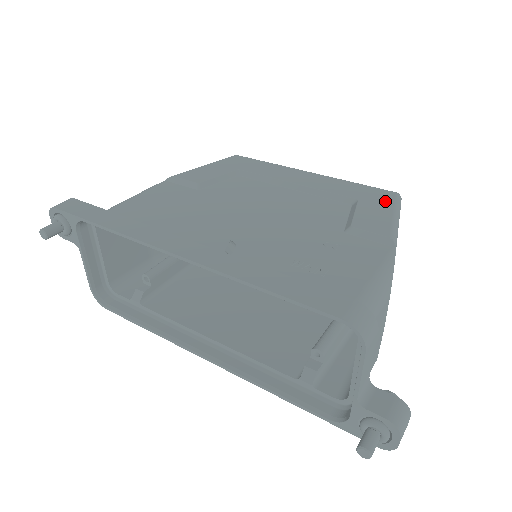
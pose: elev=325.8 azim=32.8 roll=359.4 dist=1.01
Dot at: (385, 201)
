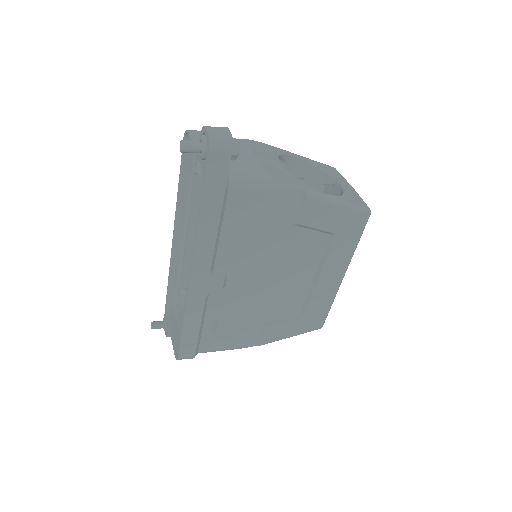
Dot at: occluded
